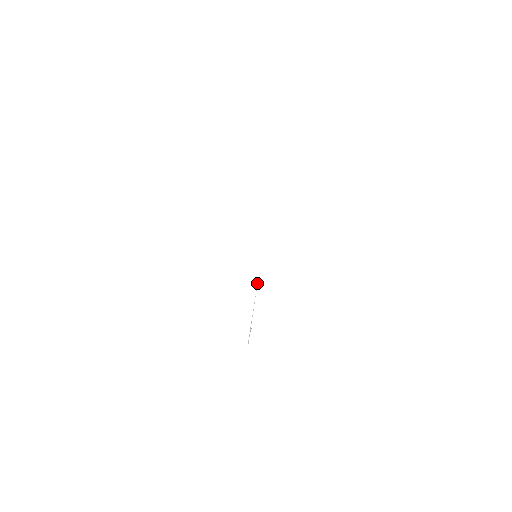
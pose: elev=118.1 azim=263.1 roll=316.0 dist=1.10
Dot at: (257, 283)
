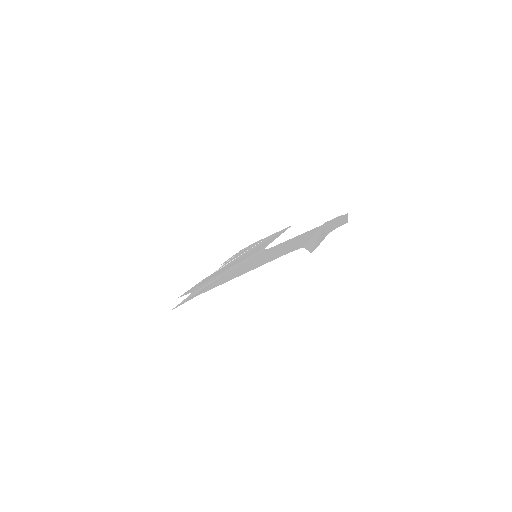
Dot at: (262, 240)
